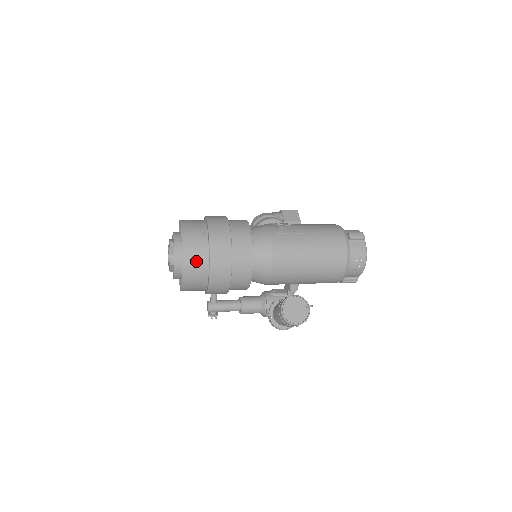
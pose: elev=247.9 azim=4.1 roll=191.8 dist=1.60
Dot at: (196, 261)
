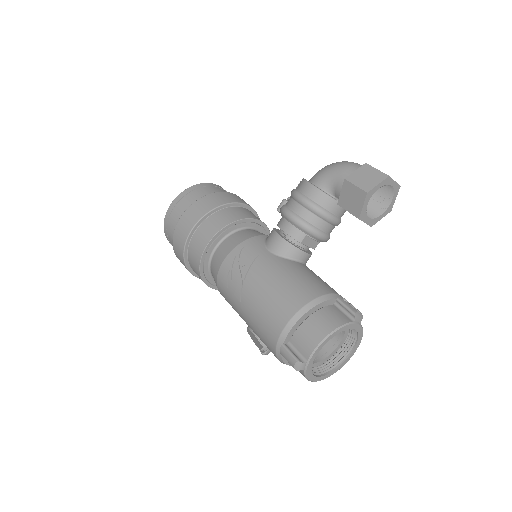
Dot at: occluded
